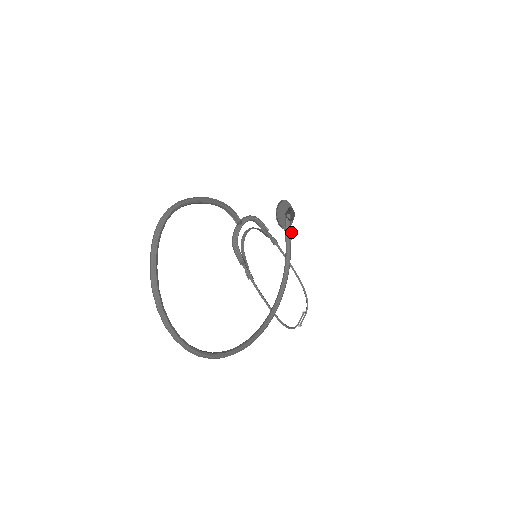
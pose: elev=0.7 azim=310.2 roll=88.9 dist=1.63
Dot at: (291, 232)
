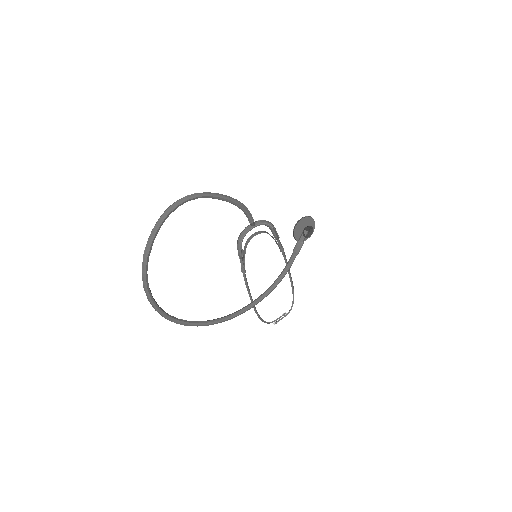
Dot at: (301, 247)
